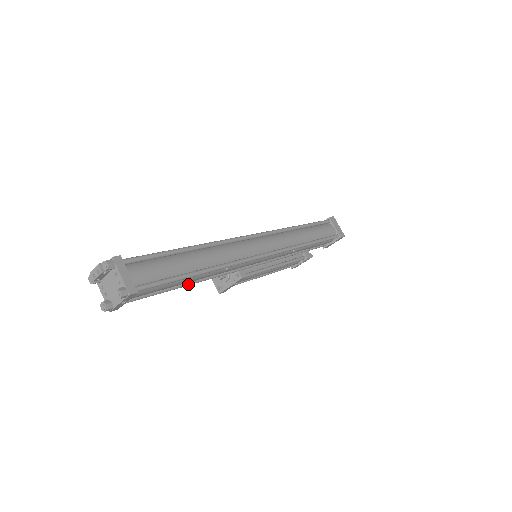
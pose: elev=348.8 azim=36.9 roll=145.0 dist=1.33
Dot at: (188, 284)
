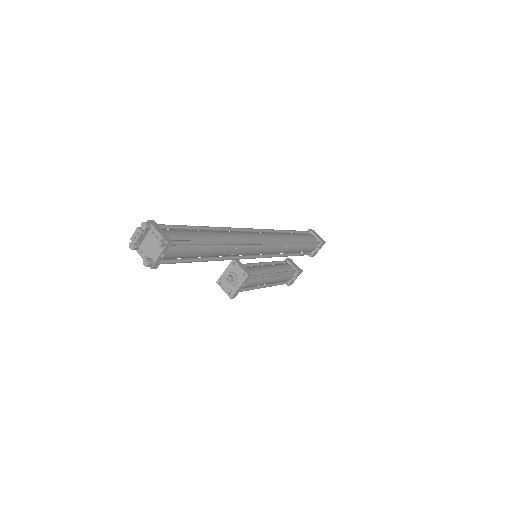
Dot at: (208, 259)
